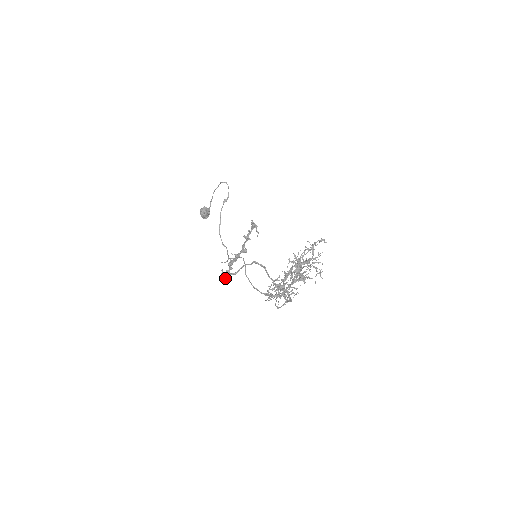
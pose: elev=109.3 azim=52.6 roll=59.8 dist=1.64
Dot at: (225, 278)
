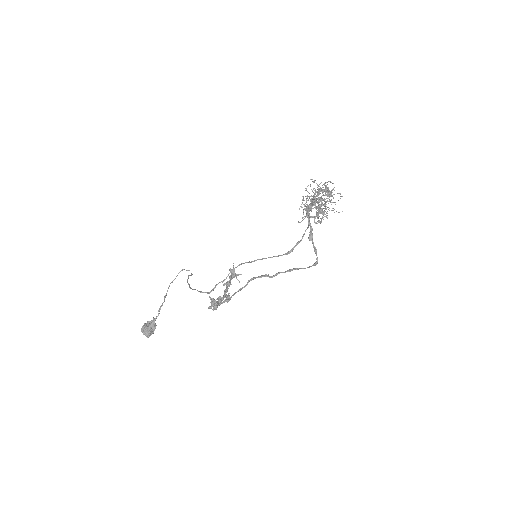
Dot at: (216, 304)
